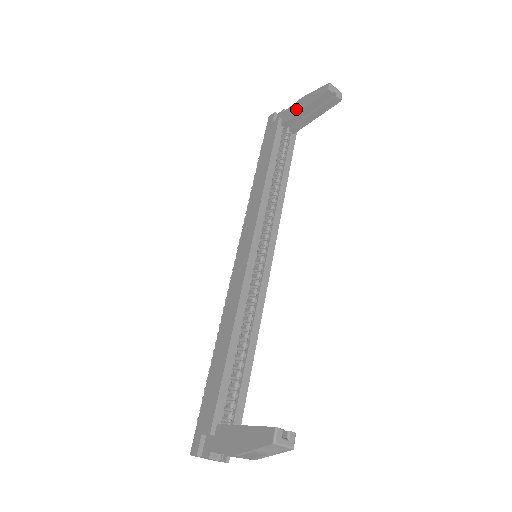
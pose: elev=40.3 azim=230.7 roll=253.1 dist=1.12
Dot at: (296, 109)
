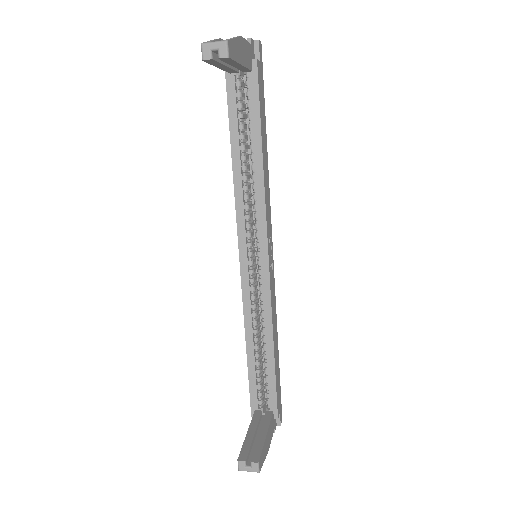
Dot at: occluded
